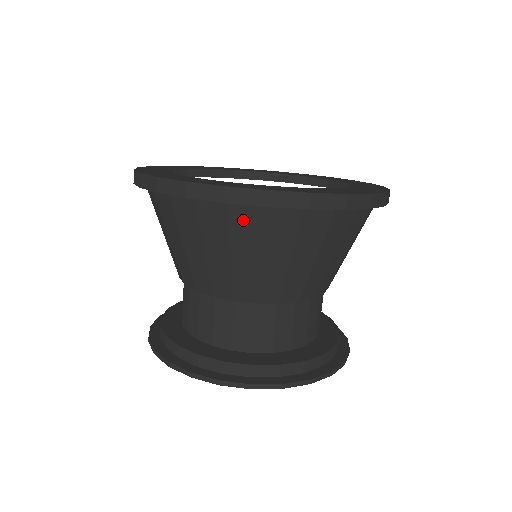
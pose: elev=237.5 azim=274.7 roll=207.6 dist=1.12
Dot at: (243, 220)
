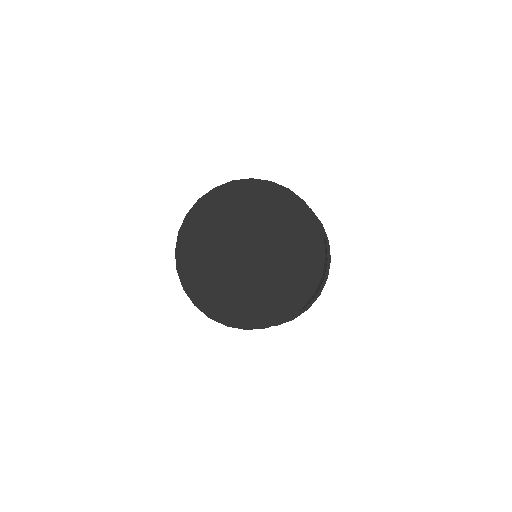
Dot at: occluded
